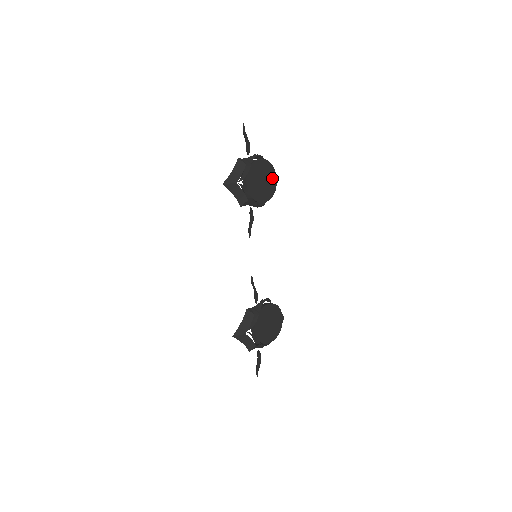
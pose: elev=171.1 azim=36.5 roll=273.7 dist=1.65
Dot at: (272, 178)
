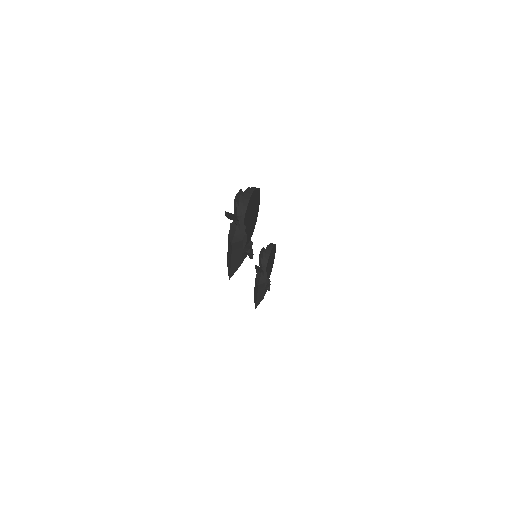
Dot at: (256, 198)
